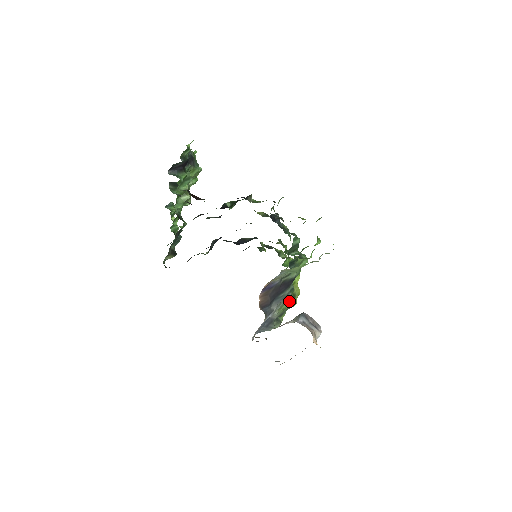
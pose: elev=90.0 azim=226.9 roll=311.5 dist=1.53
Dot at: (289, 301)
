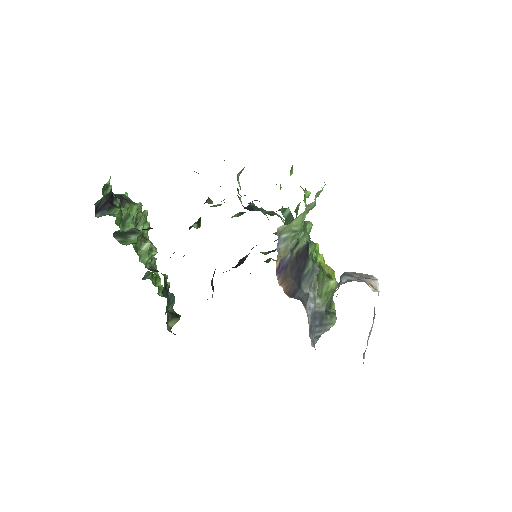
Dot at: (325, 282)
